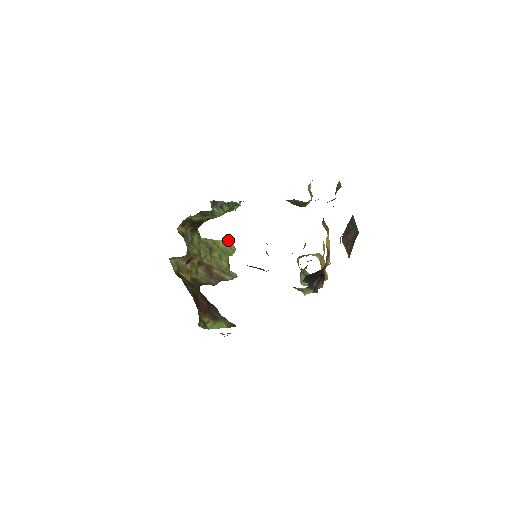
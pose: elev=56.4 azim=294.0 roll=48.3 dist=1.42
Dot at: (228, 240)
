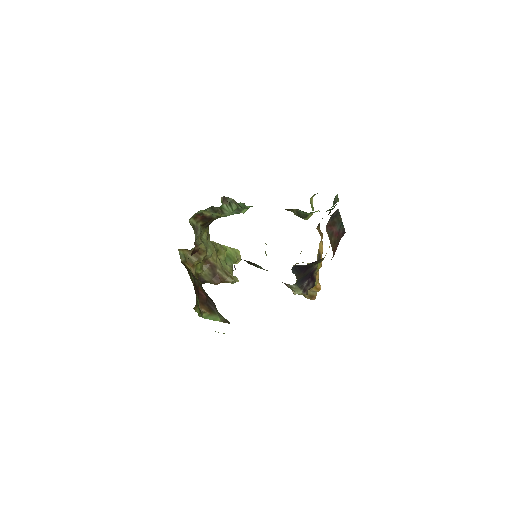
Dot at: occluded
